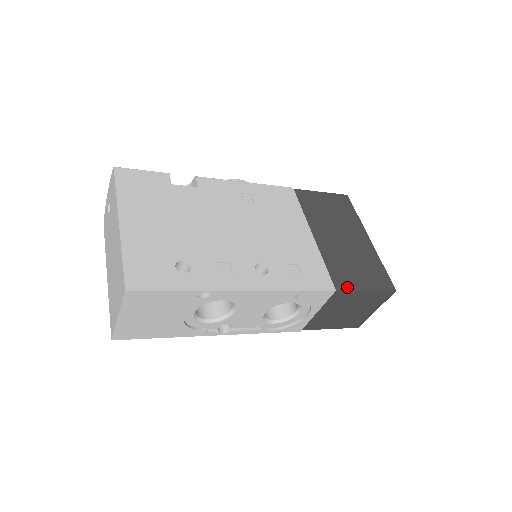
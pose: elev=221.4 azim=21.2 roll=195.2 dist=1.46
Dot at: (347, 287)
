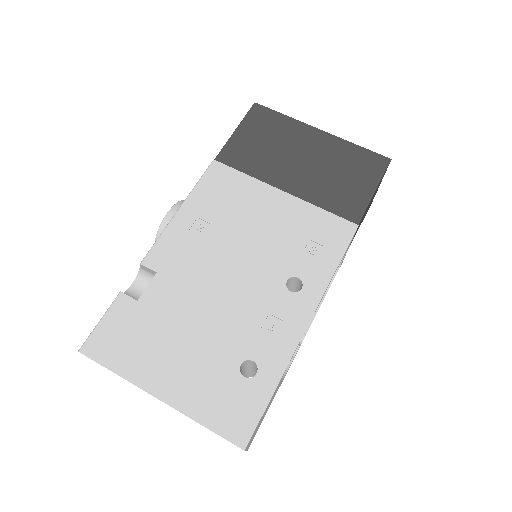
Dot at: (360, 209)
